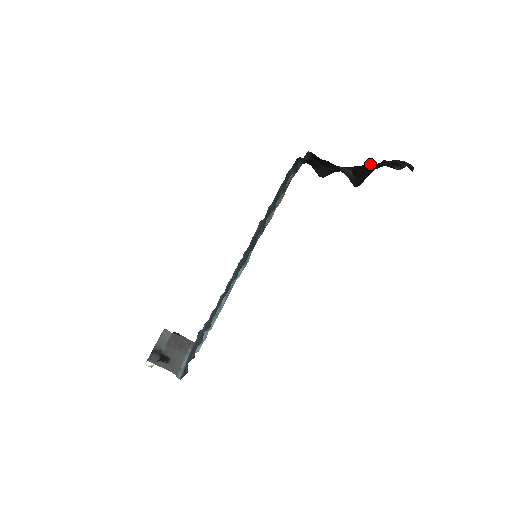
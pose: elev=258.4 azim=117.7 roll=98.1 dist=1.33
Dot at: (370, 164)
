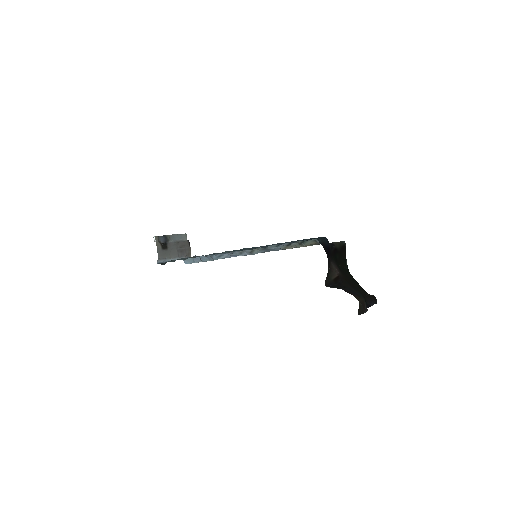
Dot at: (355, 286)
